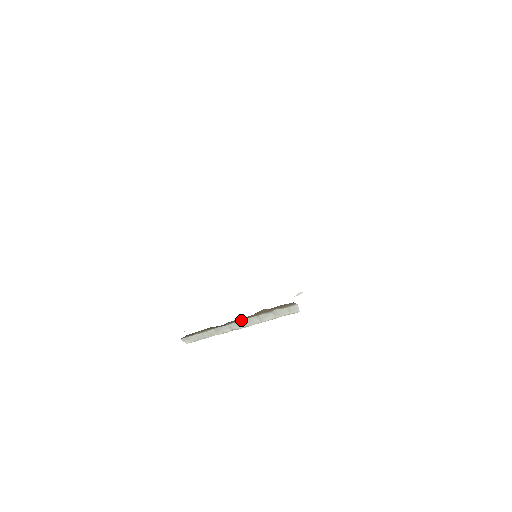
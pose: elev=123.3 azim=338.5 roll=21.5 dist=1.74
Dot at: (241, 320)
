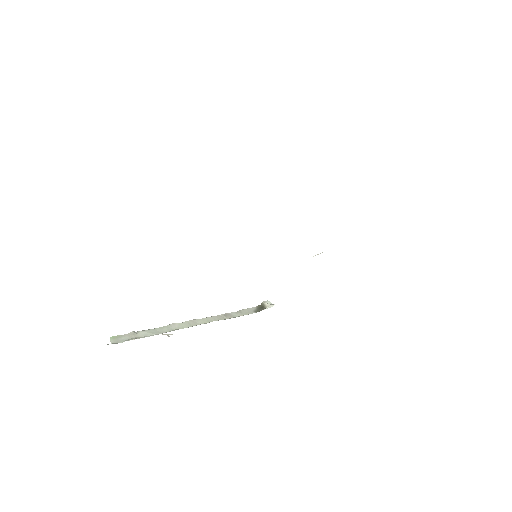
Dot at: occluded
